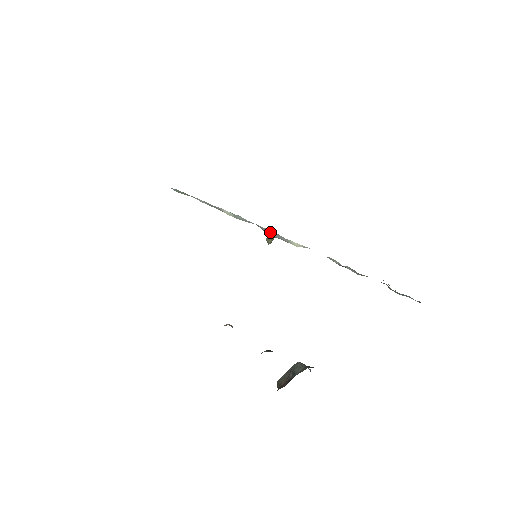
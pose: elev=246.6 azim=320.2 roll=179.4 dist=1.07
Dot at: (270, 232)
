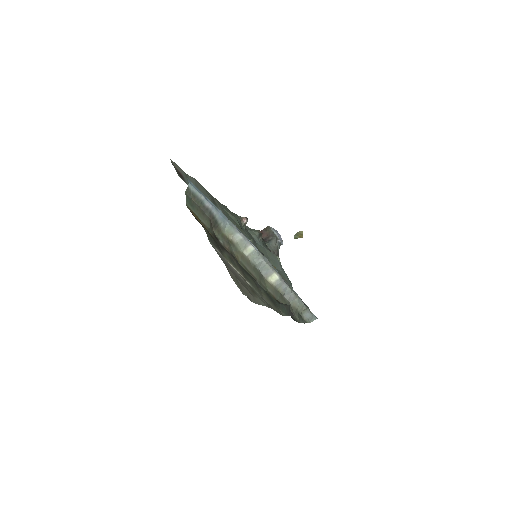
Dot at: (265, 267)
